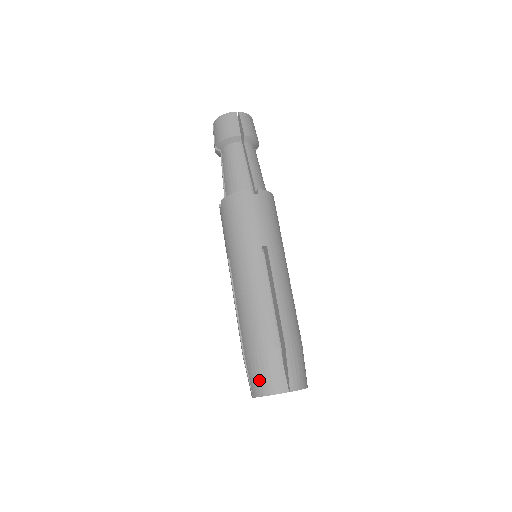
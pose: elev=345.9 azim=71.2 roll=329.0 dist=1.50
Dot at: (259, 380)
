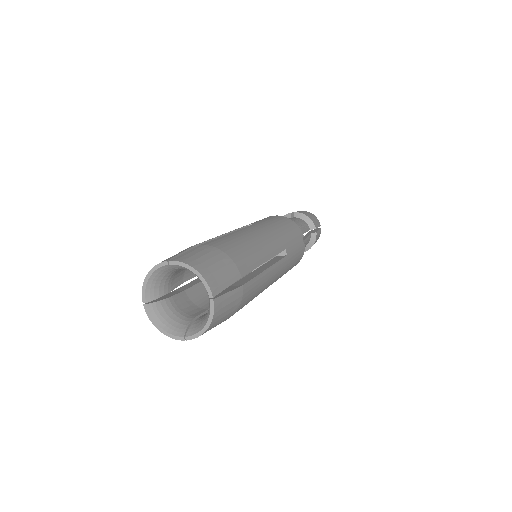
Dot at: occluded
